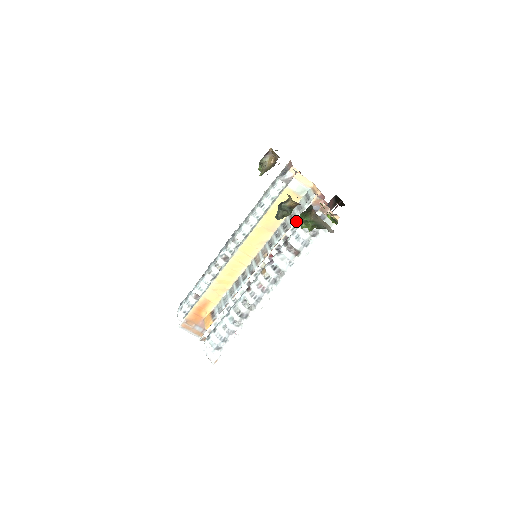
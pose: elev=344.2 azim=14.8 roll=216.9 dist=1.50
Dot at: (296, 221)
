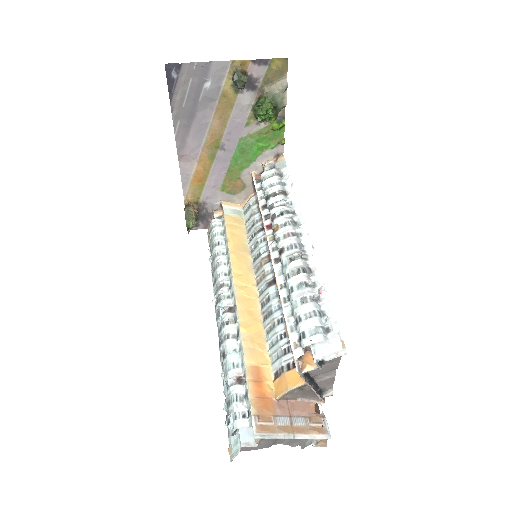
Dot at: (257, 194)
